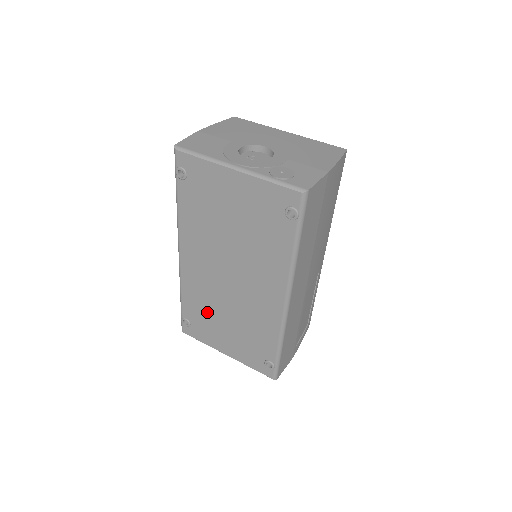
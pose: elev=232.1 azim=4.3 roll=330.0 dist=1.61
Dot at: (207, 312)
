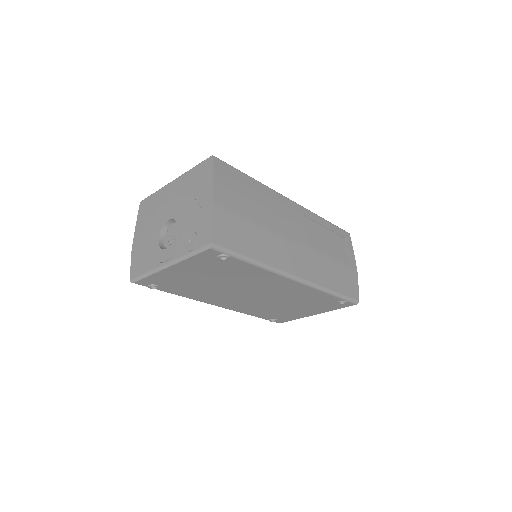
Dot at: (273, 311)
